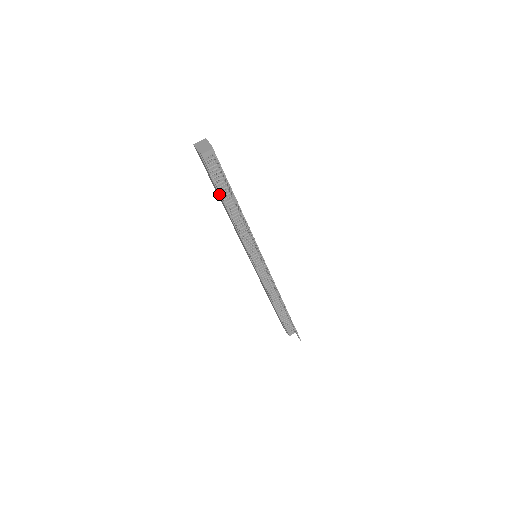
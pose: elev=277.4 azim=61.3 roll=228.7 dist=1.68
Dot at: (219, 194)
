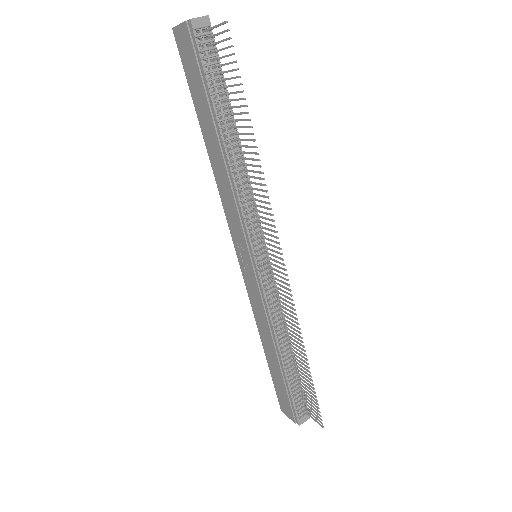
Dot at: (210, 112)
